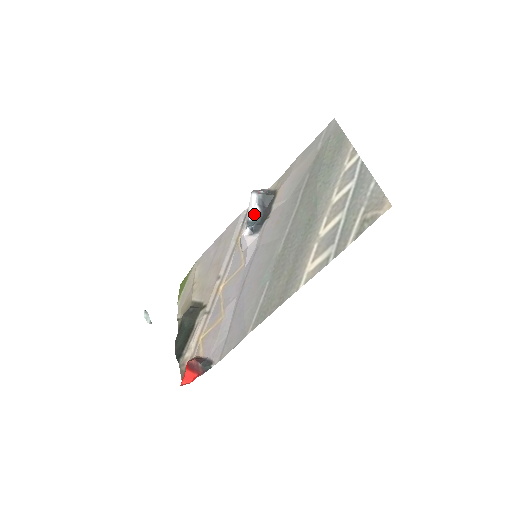
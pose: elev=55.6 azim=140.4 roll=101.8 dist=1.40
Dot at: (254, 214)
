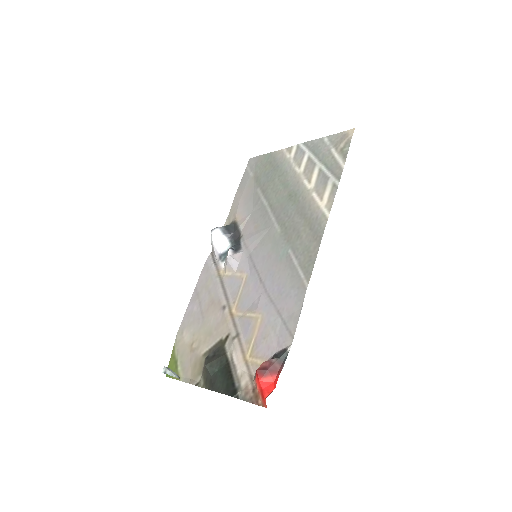
Dot at: (224, 246)
